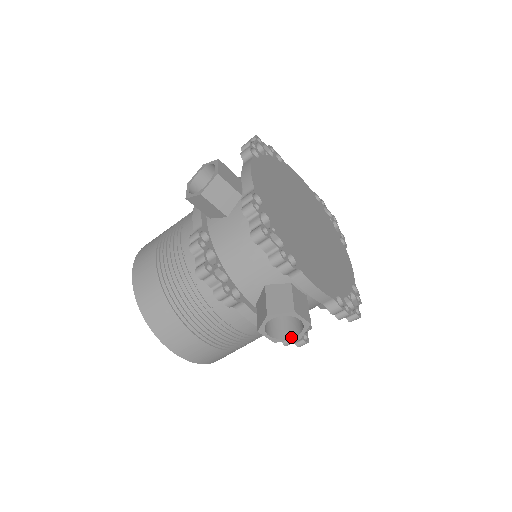
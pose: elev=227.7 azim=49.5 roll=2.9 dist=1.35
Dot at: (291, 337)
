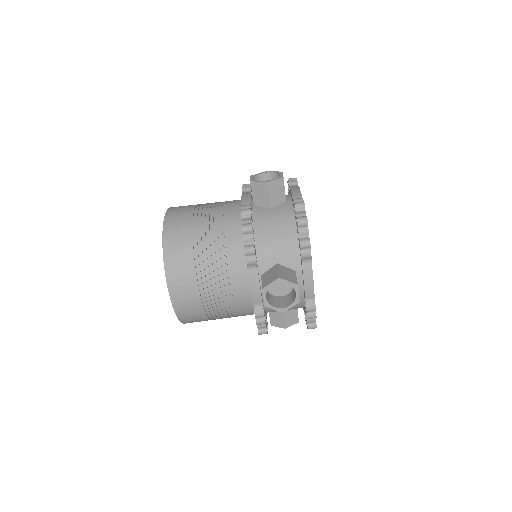
Dot at: (279, 307)
